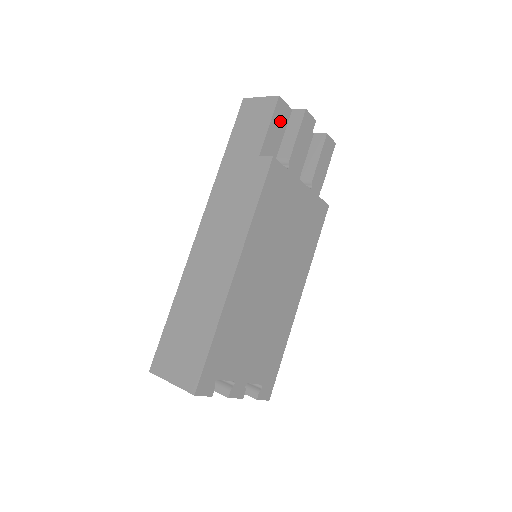
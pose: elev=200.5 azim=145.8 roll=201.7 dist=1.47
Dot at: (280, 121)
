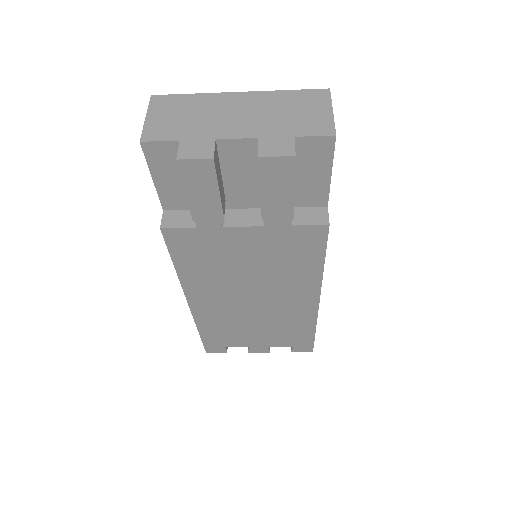
Dot at: (168, 164)
